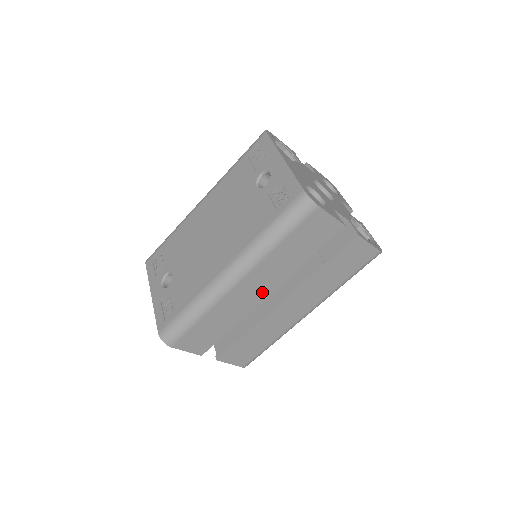
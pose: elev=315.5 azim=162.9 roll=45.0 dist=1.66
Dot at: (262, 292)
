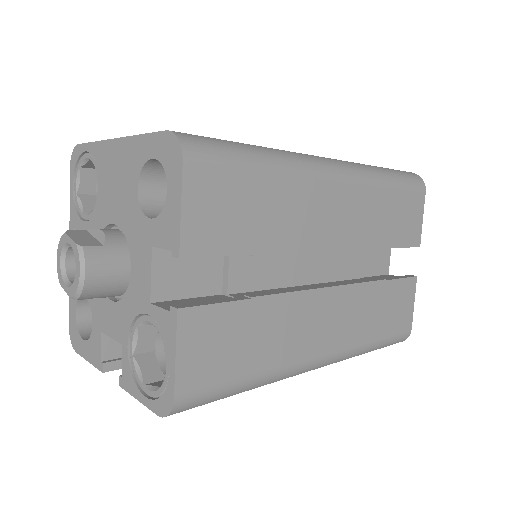
Dot at: (334, 234)
